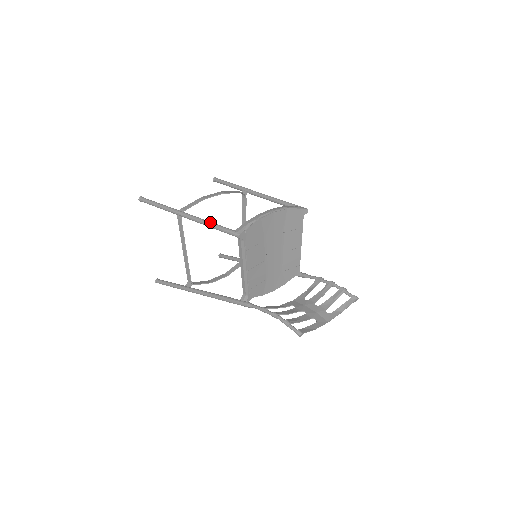
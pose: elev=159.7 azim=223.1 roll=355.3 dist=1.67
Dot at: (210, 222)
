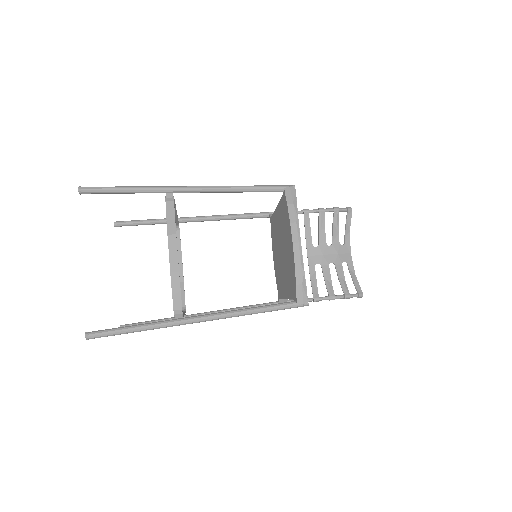
Dot at: (254, 312)
